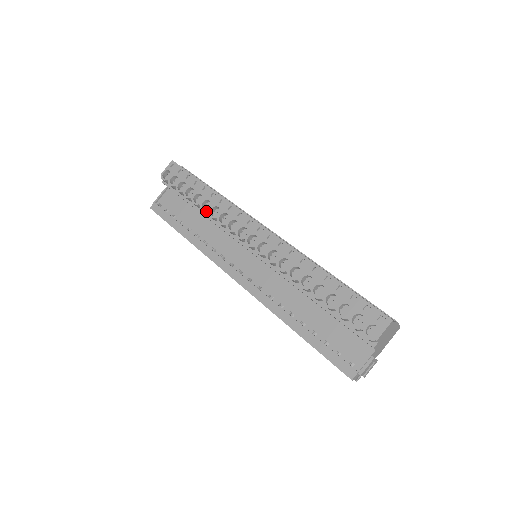
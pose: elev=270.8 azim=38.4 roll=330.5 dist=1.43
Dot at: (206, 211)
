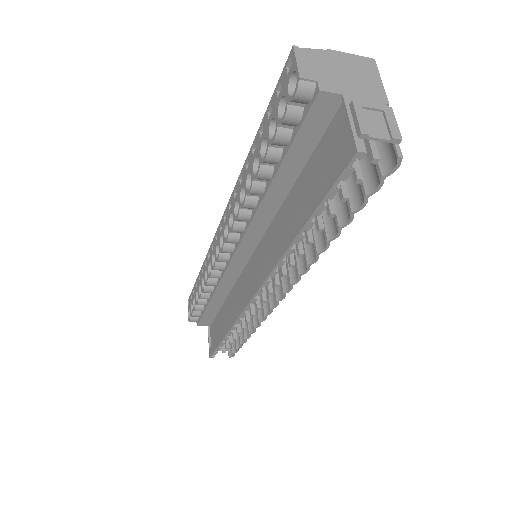
Dot at: (205, 287)
